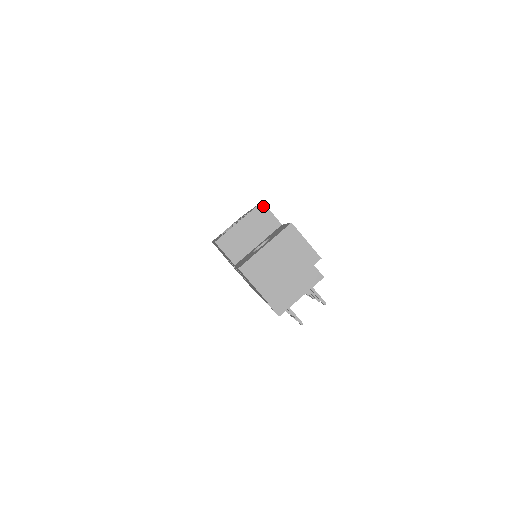
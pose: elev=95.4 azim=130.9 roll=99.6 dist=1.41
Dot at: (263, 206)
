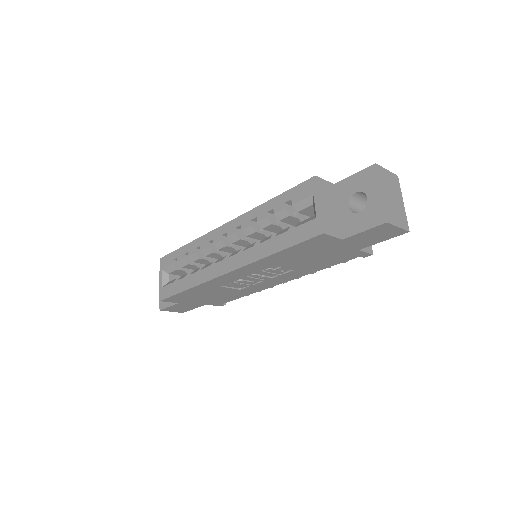
Dot at: (318, 179)
